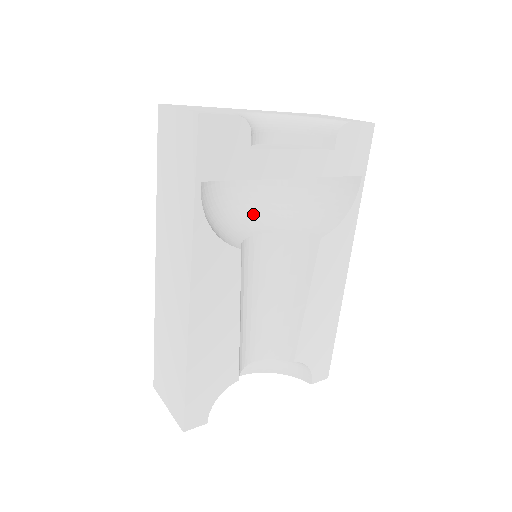
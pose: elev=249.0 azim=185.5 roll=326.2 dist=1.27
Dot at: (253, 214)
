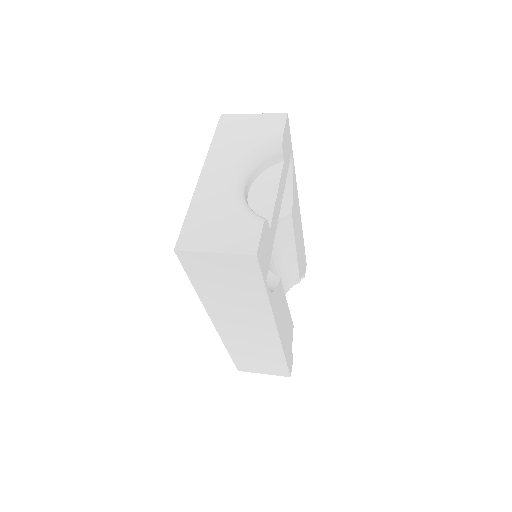
Dot at: occluded
